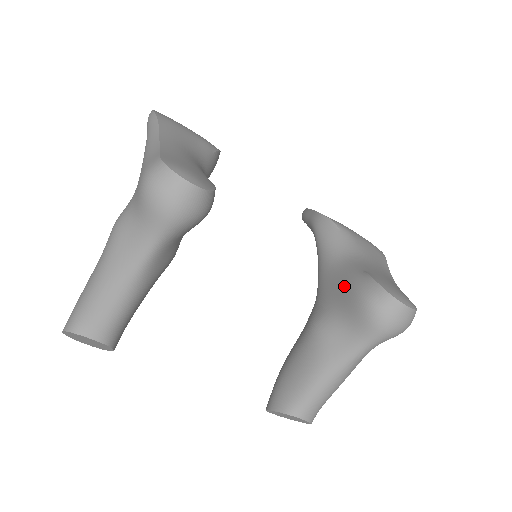
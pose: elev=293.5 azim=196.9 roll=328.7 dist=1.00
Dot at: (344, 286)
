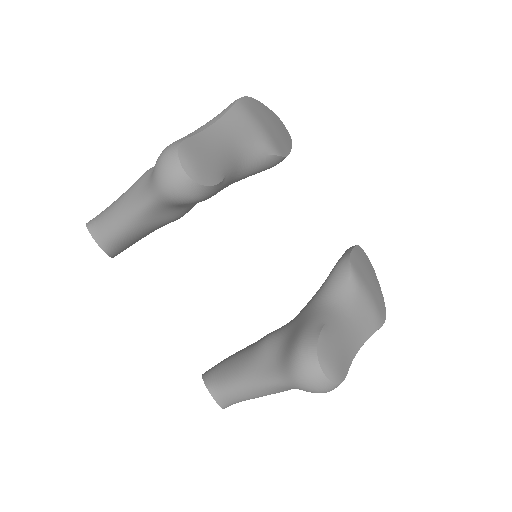
Dot at: (302, 325)
